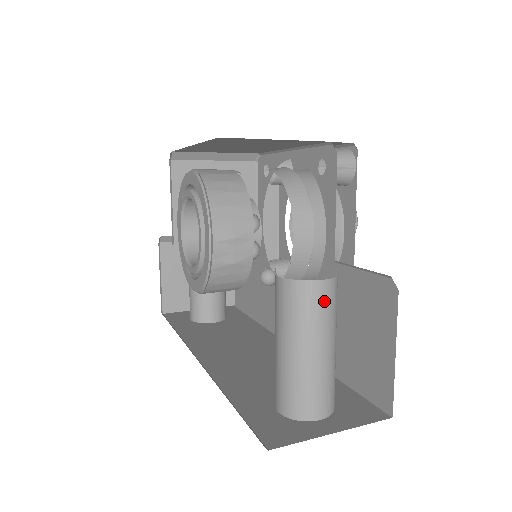
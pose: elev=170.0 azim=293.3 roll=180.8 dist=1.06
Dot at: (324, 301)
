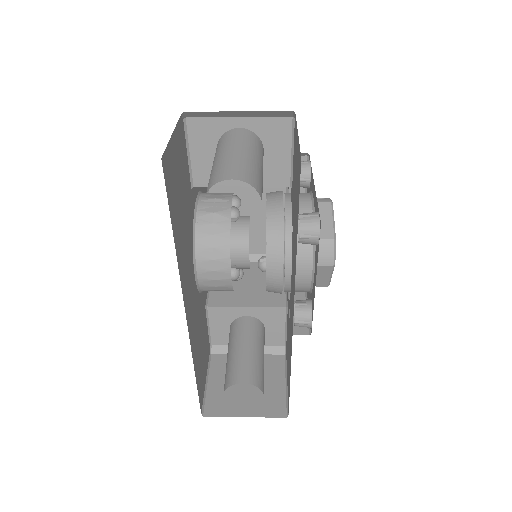
Dot at: (240, 134)
